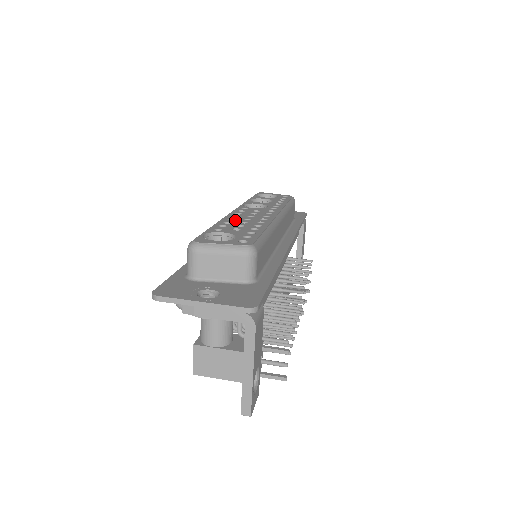
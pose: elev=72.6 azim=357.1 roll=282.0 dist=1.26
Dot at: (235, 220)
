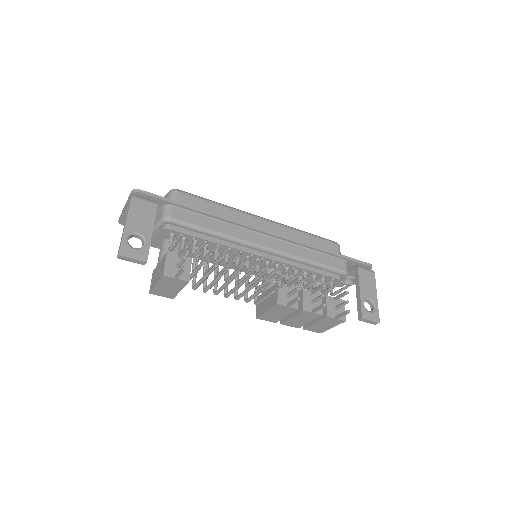
Dot at: occluded
